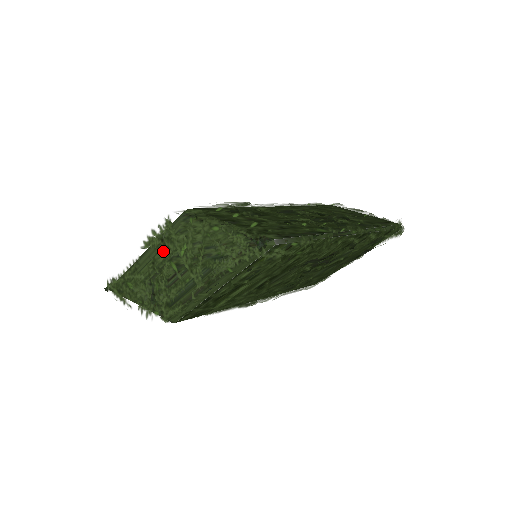
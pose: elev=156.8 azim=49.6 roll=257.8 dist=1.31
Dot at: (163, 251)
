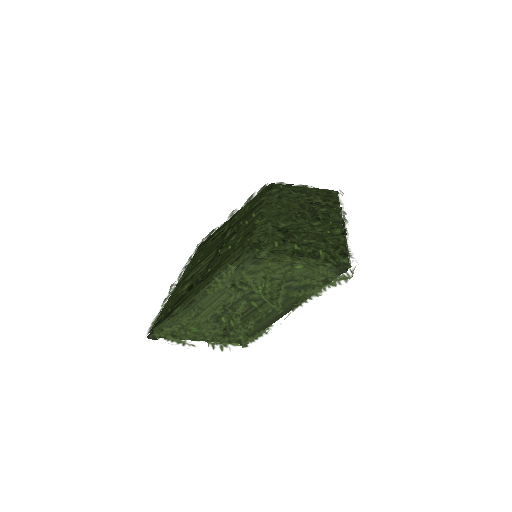
Dot at: (236, 294)
